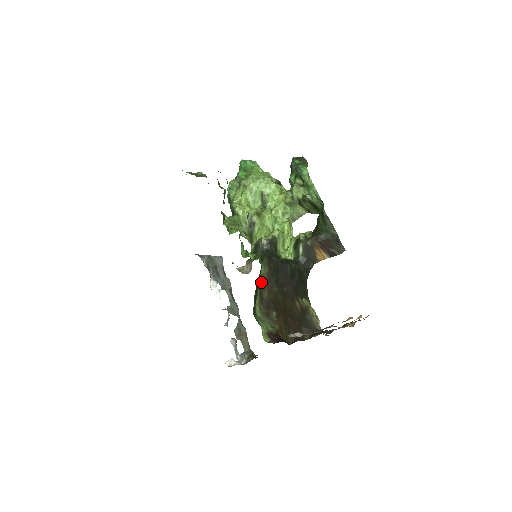
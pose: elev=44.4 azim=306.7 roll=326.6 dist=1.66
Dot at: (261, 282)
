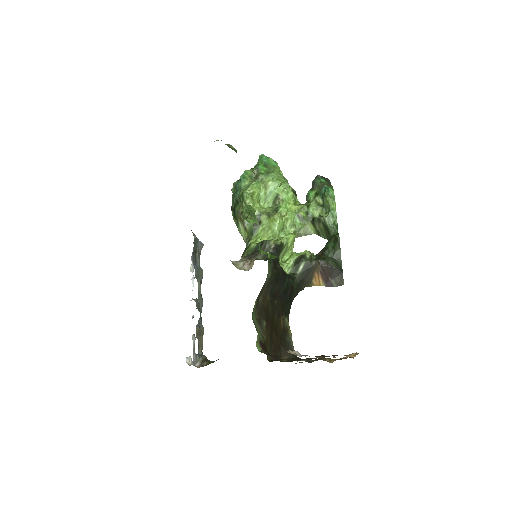
Dot at: (263, 285)
